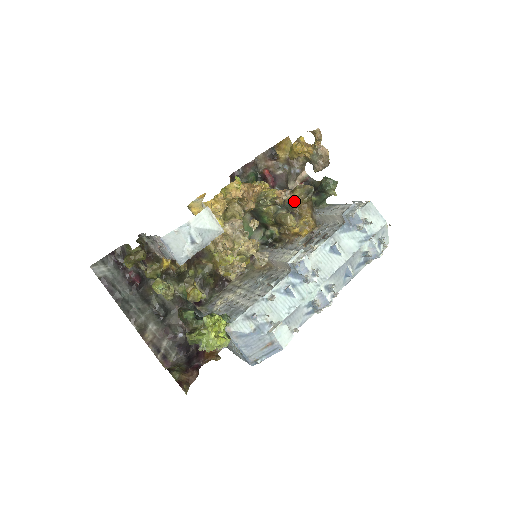
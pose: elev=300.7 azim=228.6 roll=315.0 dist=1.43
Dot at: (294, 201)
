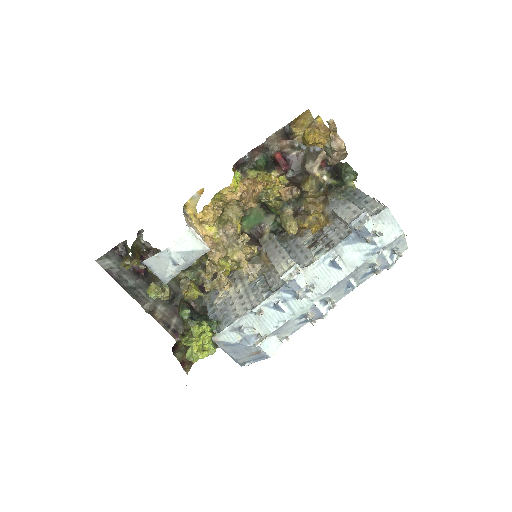
Dot at: (303, 196)
